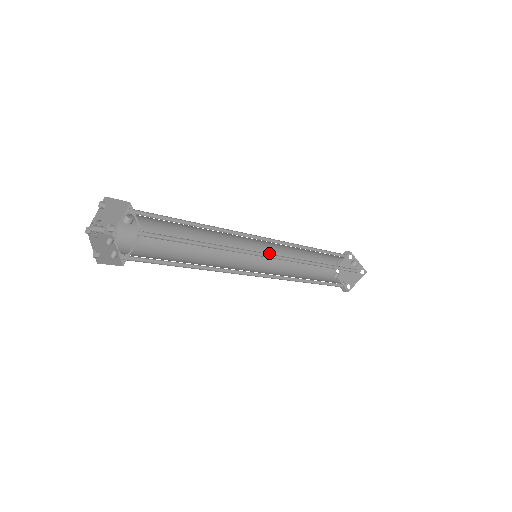
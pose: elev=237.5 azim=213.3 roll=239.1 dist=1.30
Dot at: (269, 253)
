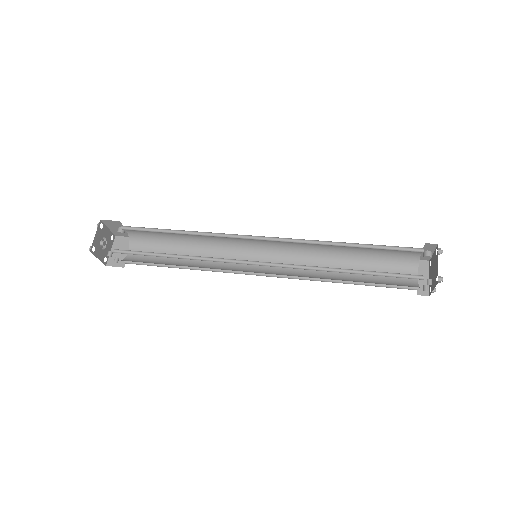
Dot at: (290, 270)
